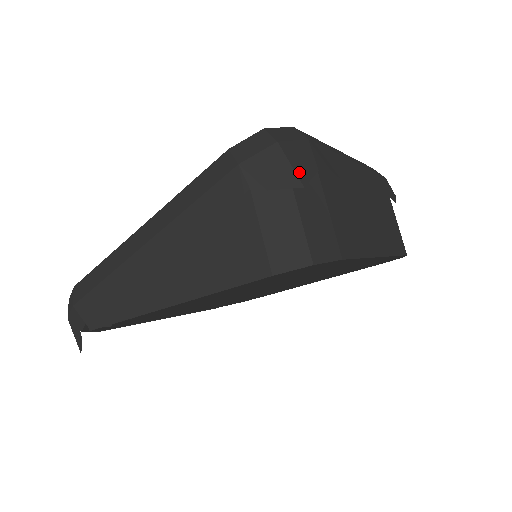
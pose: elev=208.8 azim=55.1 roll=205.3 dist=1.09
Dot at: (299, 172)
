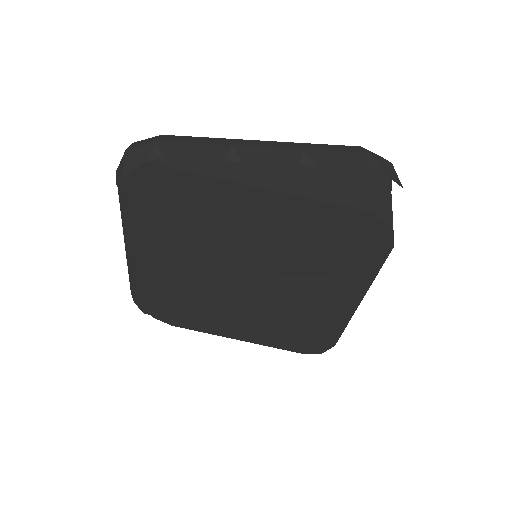
Dot at: (400, 183)
